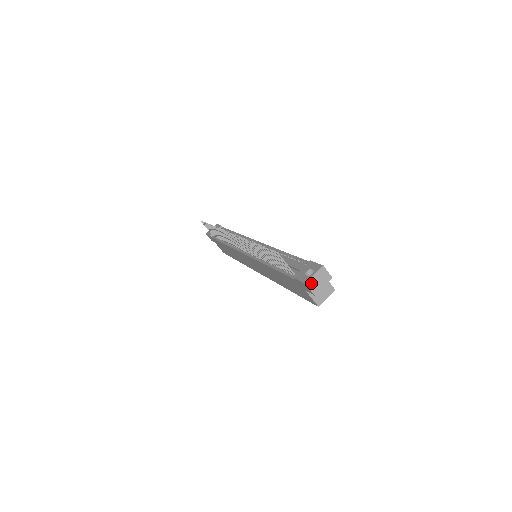
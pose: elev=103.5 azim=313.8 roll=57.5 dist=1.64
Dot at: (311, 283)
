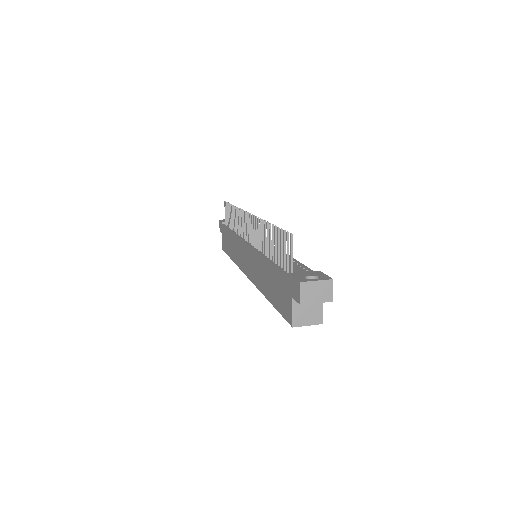
Dot at: (307, 287)
